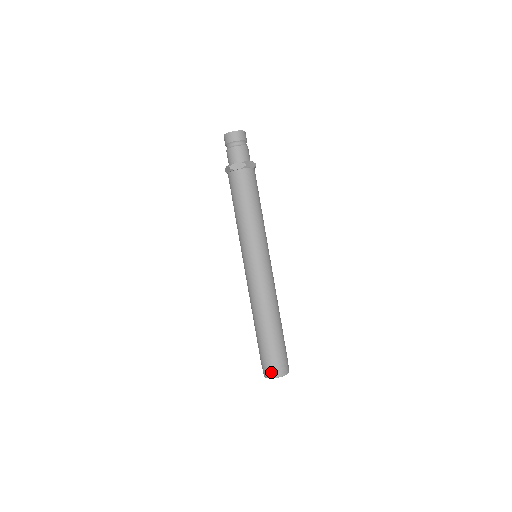
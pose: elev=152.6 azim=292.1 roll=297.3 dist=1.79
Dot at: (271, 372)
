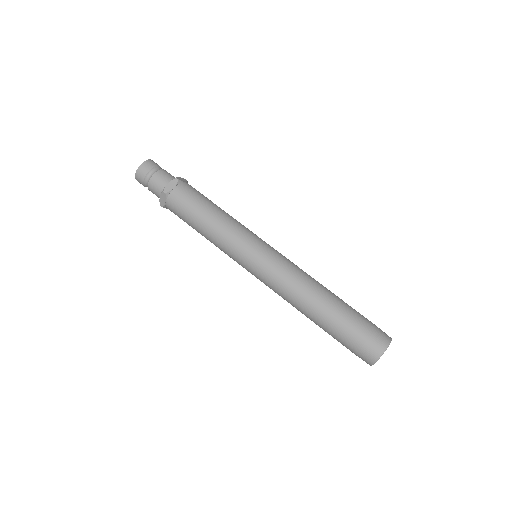
Dot at: (376, 347)
